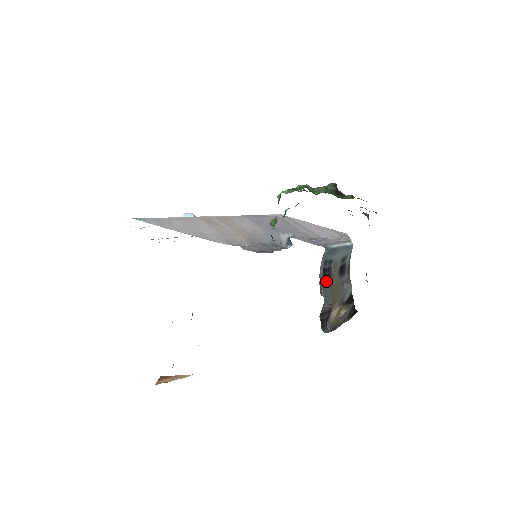
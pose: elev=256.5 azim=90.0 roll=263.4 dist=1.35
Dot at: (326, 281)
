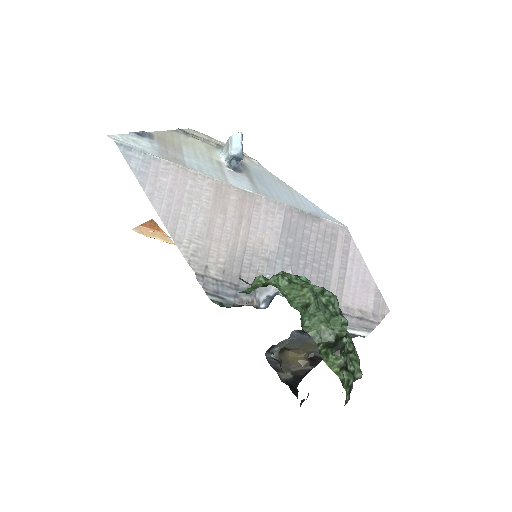
Dot at: (304, 334)
